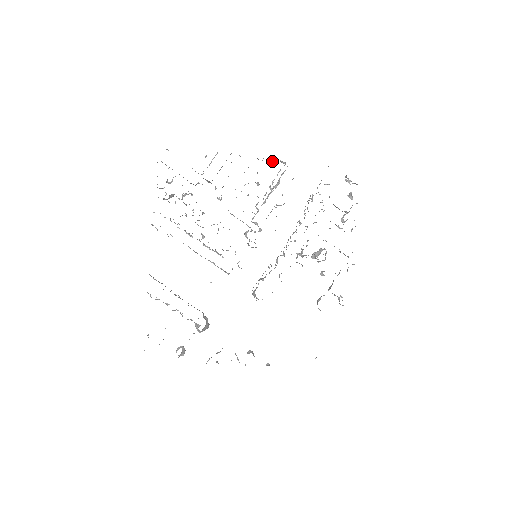
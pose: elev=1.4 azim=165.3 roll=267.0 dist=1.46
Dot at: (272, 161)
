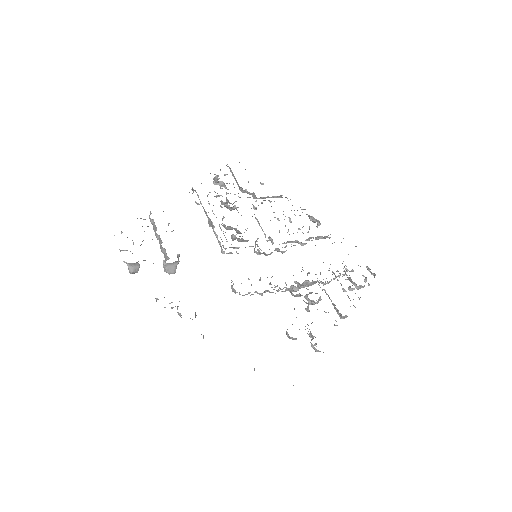
Dot at: (310, 219)
